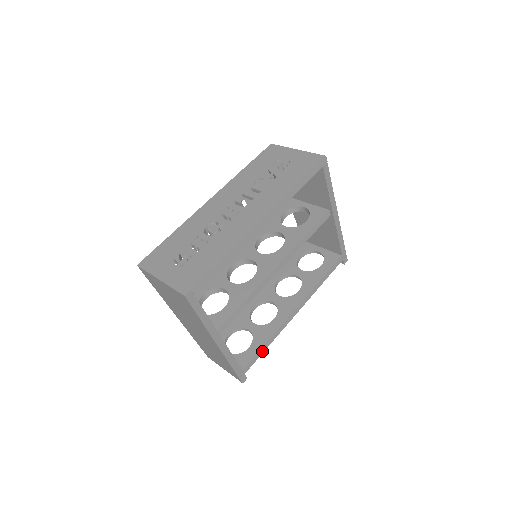
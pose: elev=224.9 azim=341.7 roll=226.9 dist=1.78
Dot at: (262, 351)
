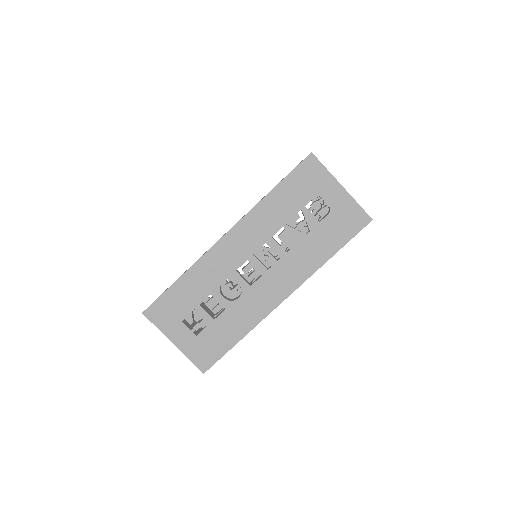
Dot at: occluded
